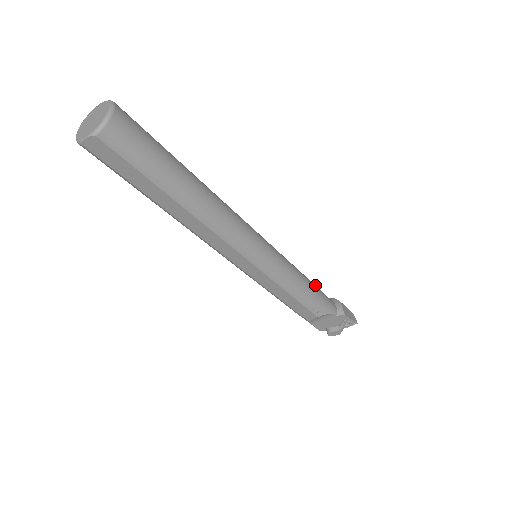
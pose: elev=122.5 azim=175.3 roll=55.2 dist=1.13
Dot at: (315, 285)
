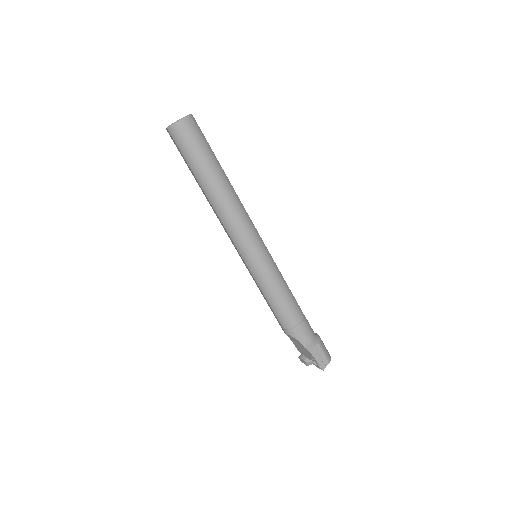
Dot at: (298, 312)
